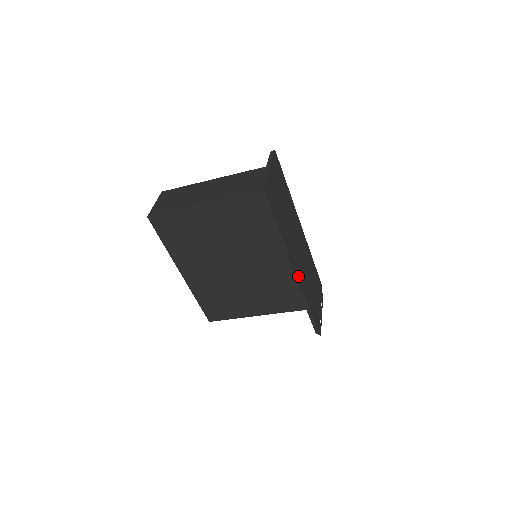
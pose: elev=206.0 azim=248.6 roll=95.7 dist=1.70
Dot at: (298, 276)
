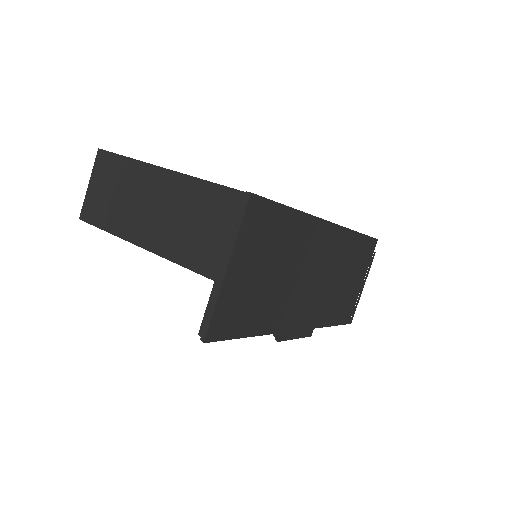
Dot at: (303, 328)
